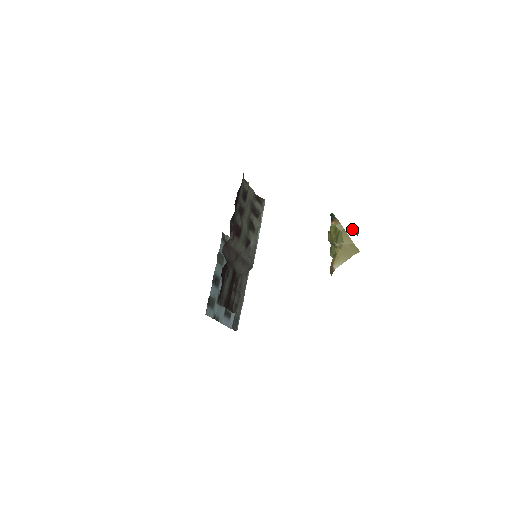
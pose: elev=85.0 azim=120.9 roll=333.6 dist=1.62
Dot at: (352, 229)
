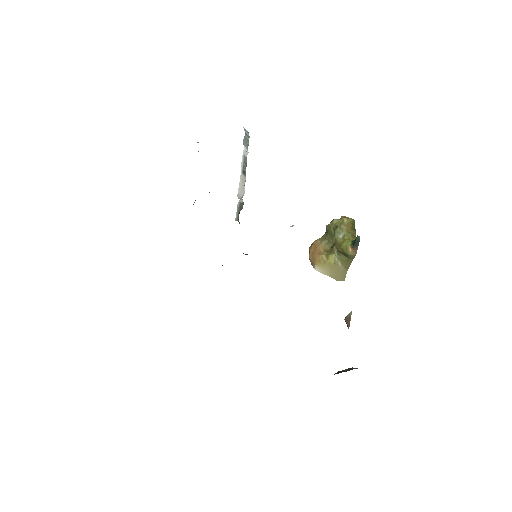
Dot at: (349, 317)
